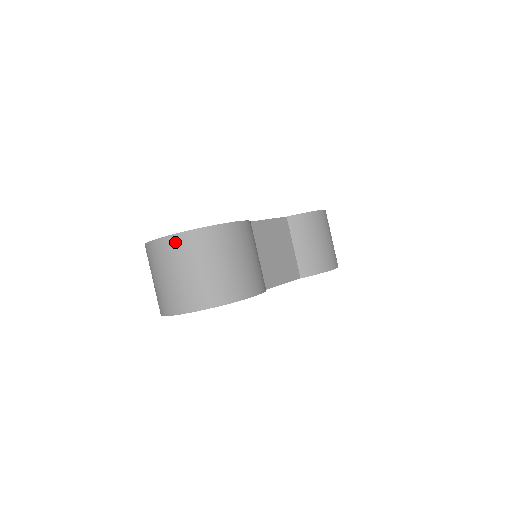
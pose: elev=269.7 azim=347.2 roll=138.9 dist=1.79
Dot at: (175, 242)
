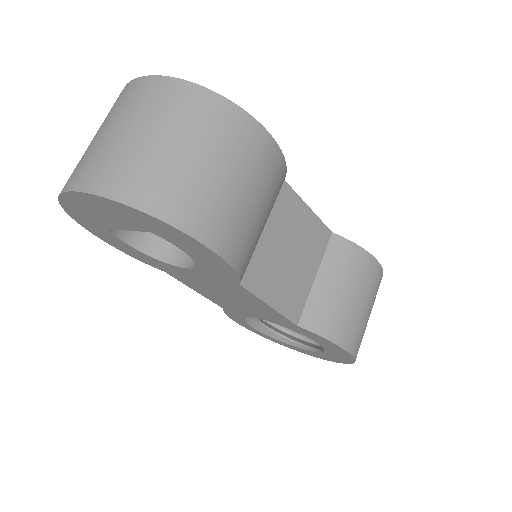
Dot at: (161, 87)
